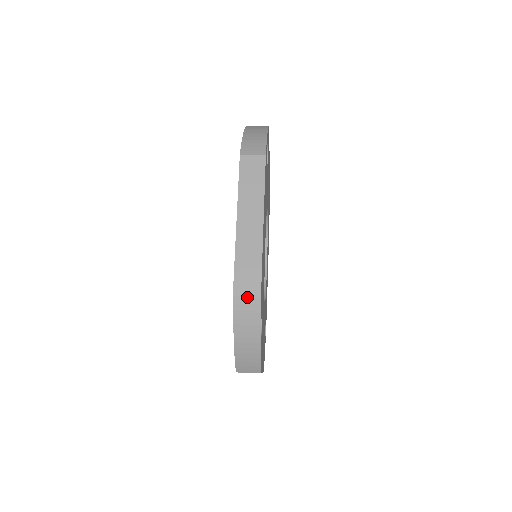
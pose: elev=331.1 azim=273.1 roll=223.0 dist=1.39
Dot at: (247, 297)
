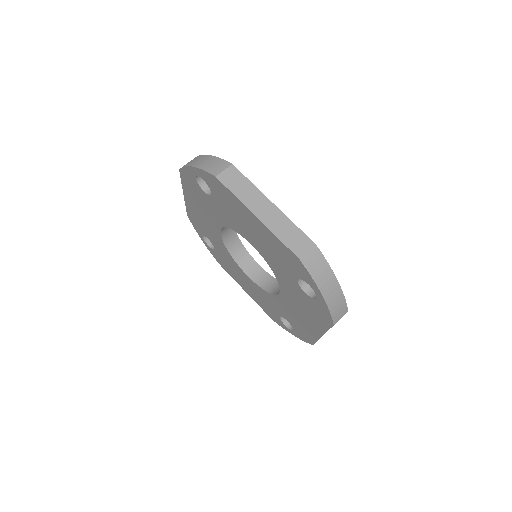
Dot at: (311, 257)
